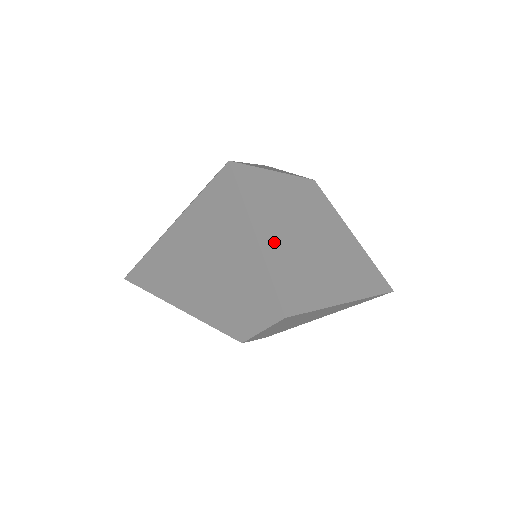
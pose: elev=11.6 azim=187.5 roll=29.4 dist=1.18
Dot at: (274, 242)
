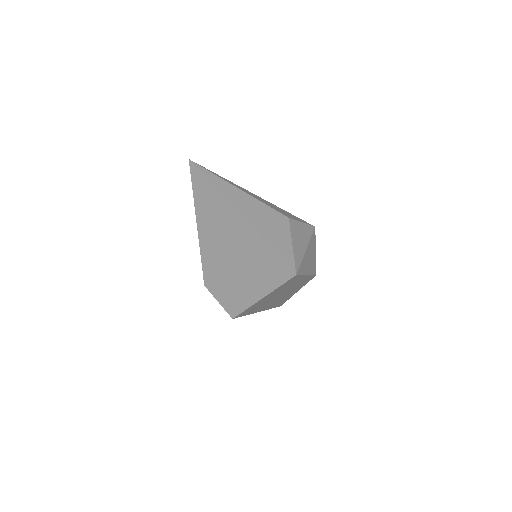
Dot at: occluded
